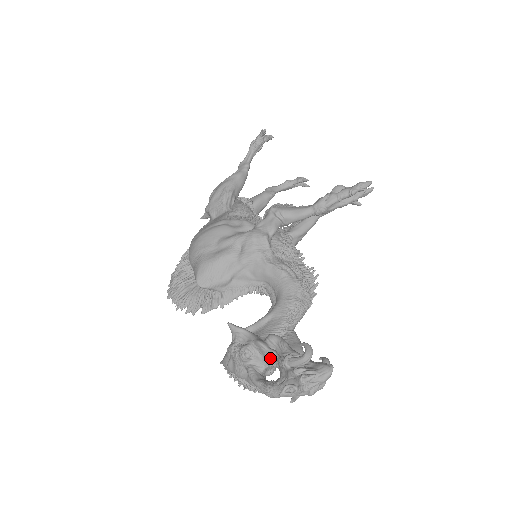
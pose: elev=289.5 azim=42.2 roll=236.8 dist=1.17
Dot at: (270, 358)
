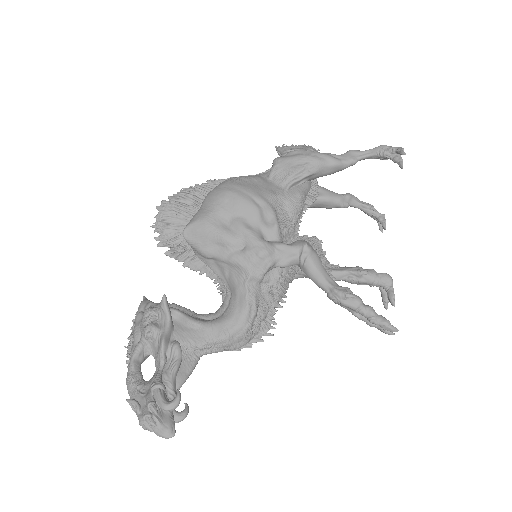
Dot at: (158, 359)
